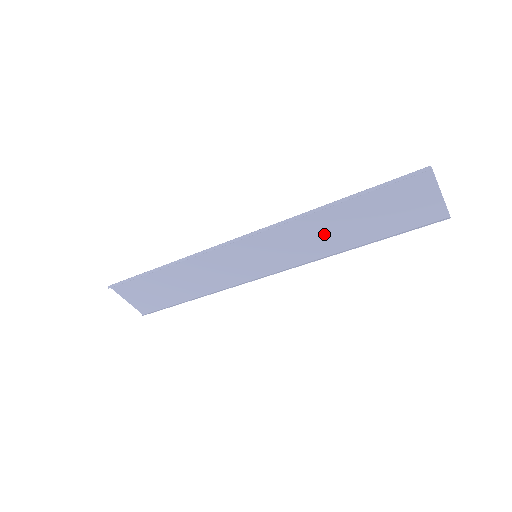
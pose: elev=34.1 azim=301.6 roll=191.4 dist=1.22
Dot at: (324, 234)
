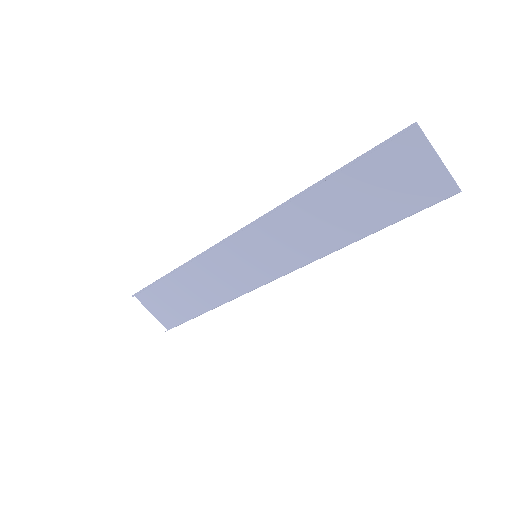
Dot at: (319, 224)
